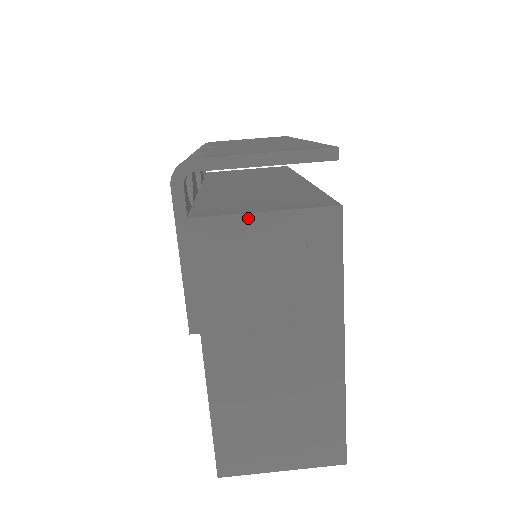
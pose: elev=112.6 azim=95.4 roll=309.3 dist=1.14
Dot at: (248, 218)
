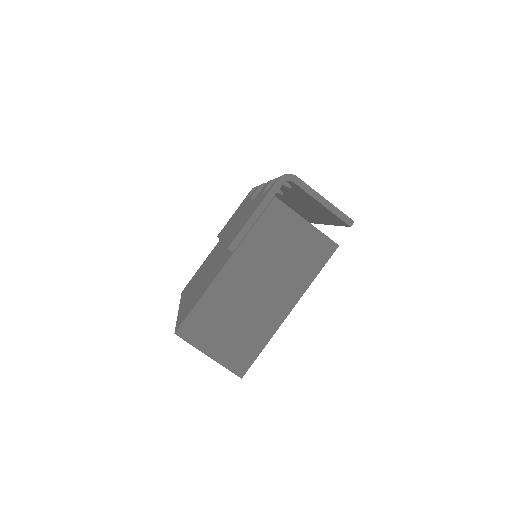
Dot at: (299, 218)
